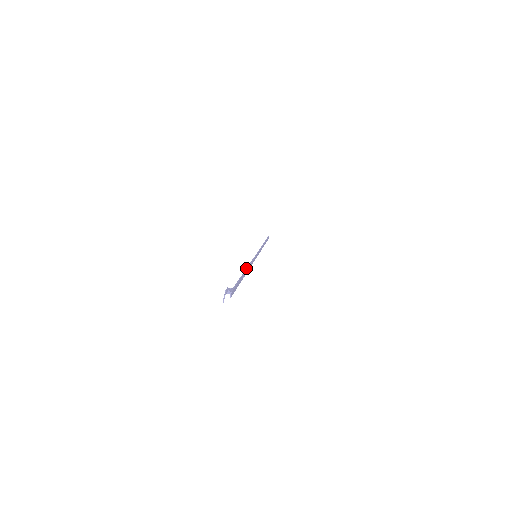
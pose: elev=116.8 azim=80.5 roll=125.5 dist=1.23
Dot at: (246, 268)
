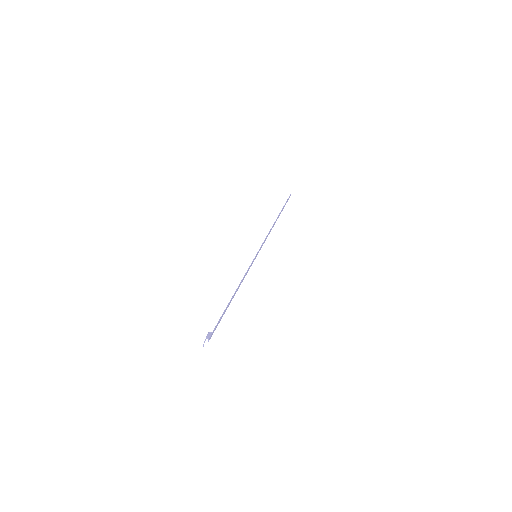
Dot at: (235, 291)
